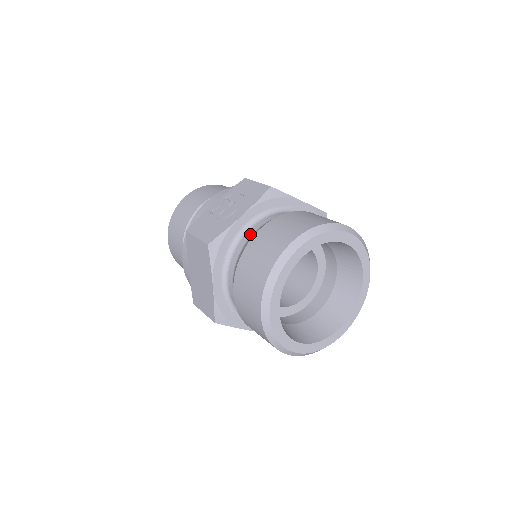
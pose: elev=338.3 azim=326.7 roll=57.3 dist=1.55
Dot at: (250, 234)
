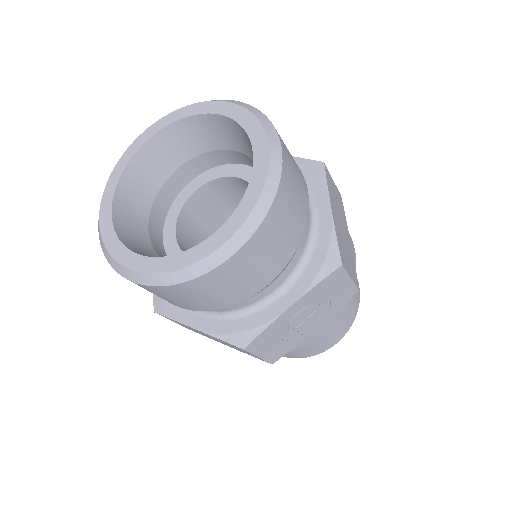
Dot at: occluded
